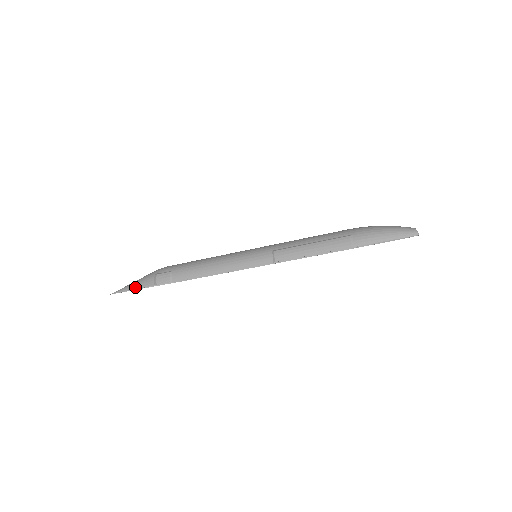
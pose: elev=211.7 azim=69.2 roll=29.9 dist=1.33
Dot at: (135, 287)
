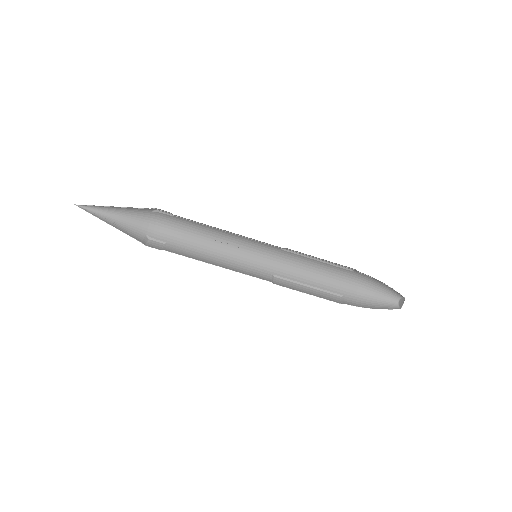
Dot at: occluded
